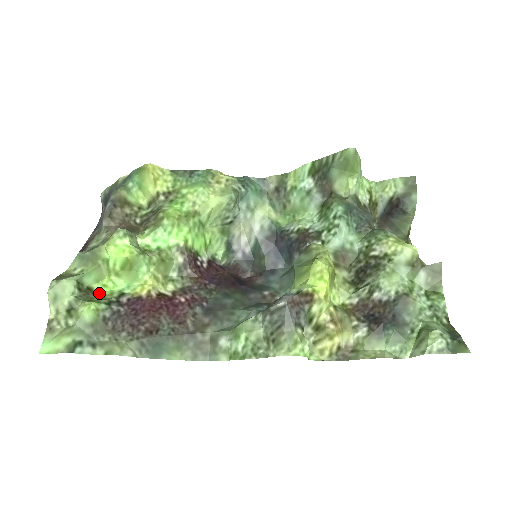
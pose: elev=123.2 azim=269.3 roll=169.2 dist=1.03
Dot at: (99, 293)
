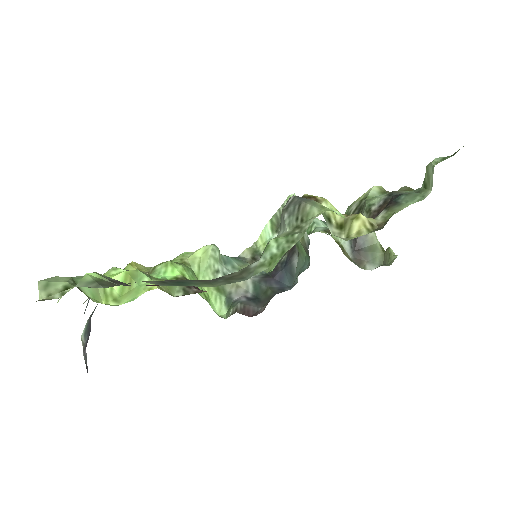
Dot at: occluded
